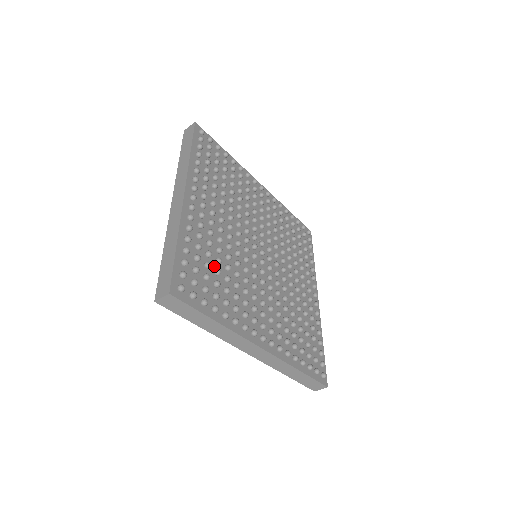
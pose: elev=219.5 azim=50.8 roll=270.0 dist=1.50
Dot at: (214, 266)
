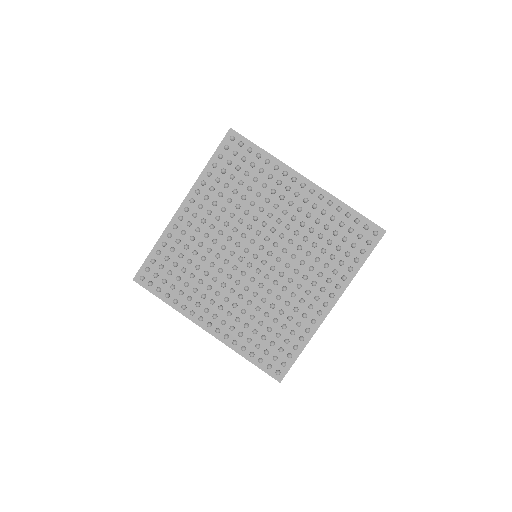
Dot at: (184, 264)
